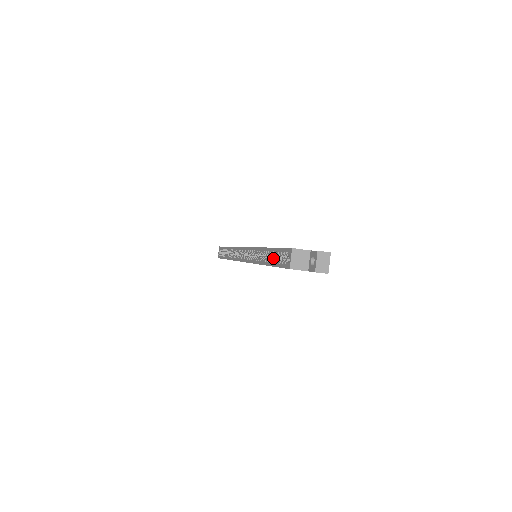
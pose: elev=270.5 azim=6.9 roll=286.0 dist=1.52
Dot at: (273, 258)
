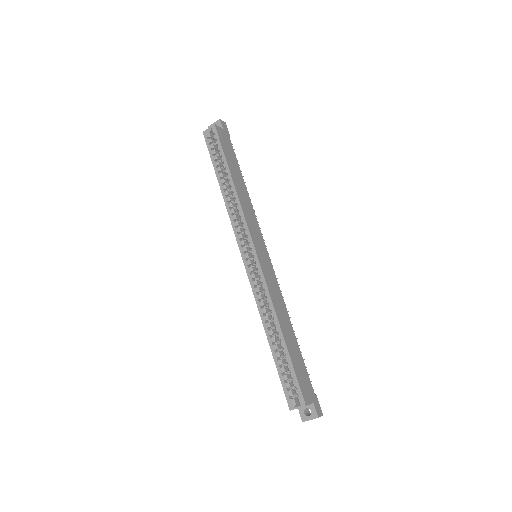
Dot at: (279, 342)
